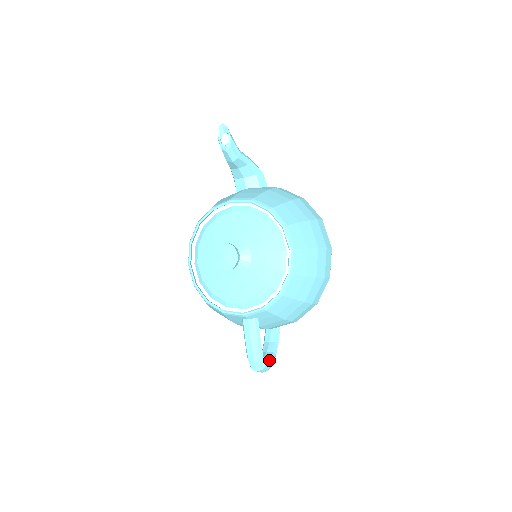
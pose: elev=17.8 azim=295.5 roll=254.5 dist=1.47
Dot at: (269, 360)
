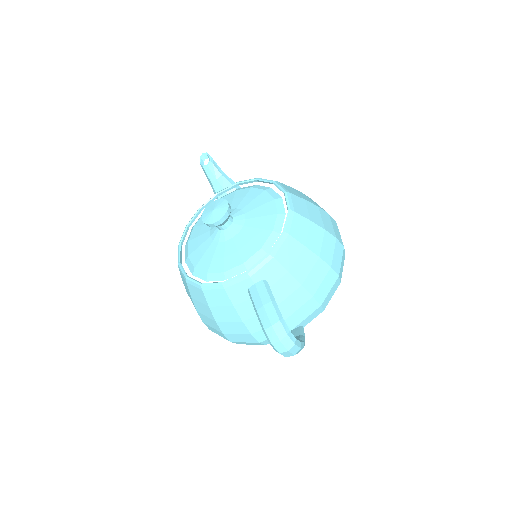
Dot at: occluded
